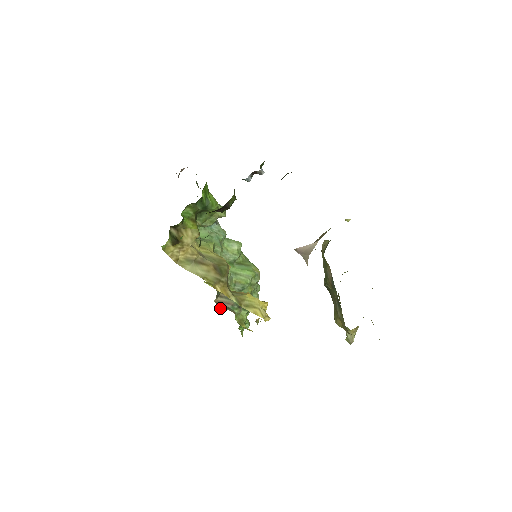
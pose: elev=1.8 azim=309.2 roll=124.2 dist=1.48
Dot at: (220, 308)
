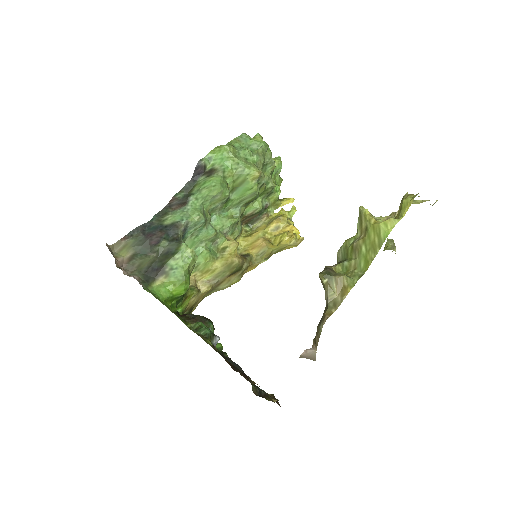
Dot at: (251, 227)
